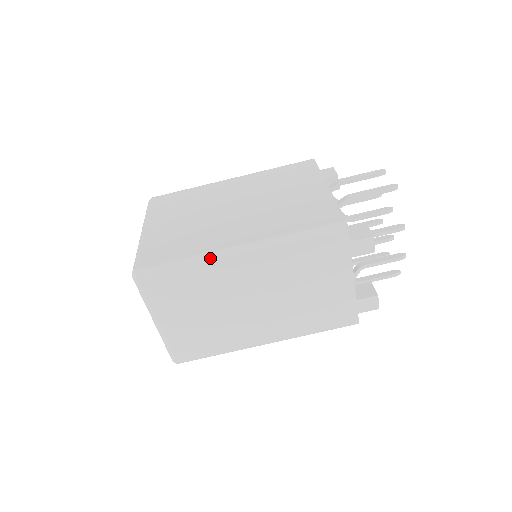
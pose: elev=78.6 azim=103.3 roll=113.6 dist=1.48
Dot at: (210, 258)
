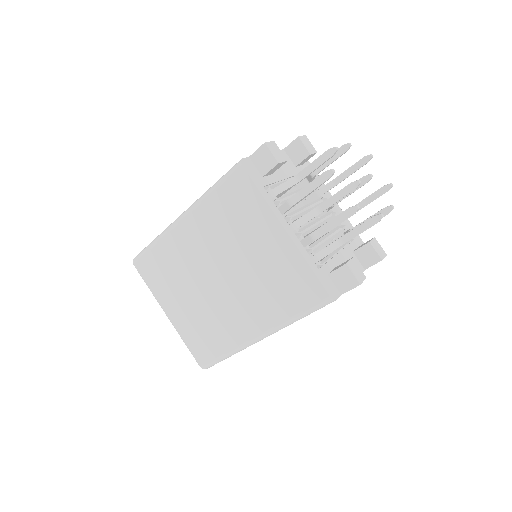
Dot at: occluded
